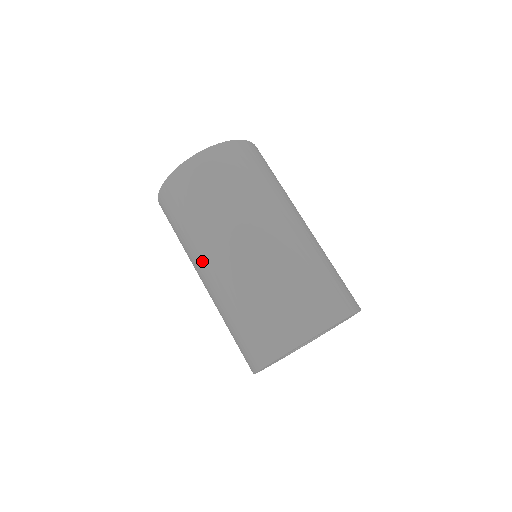
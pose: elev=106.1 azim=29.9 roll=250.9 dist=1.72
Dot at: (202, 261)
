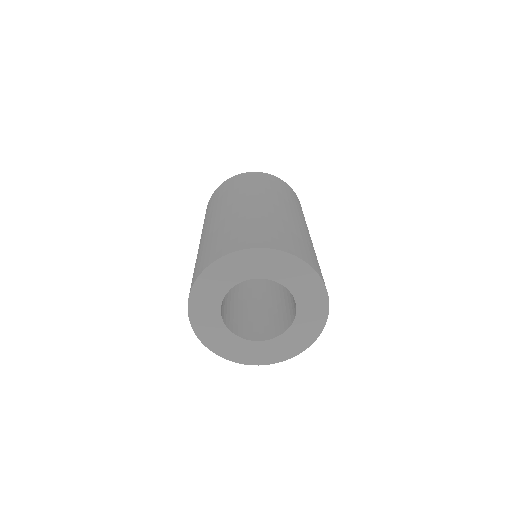
Dot at: (210, 218)
